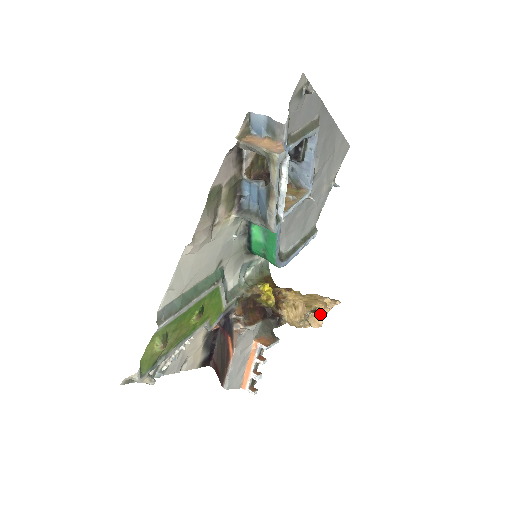
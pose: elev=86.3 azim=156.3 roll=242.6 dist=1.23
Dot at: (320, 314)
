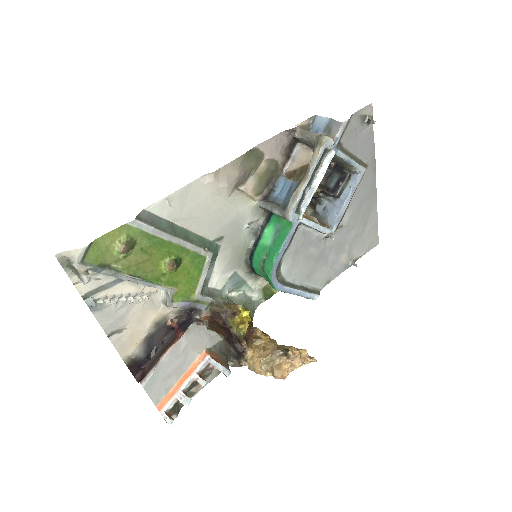
Dot at: (289, 365)
